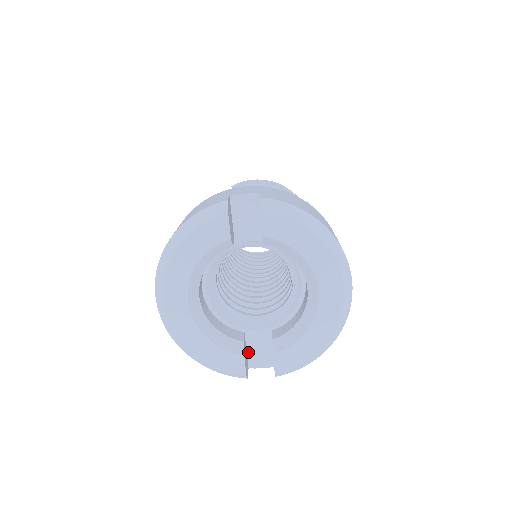
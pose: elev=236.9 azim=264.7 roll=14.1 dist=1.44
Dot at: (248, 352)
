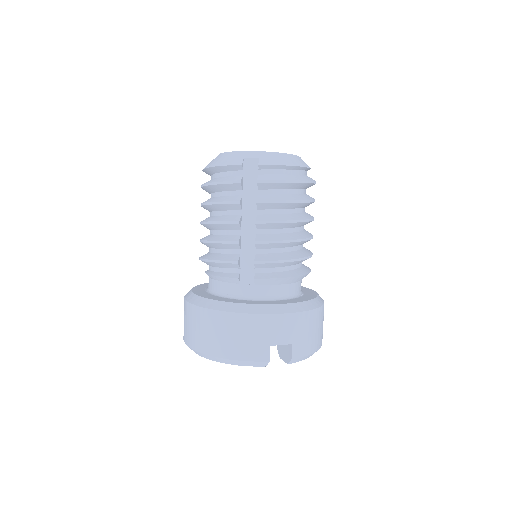
Dot at: occluded
